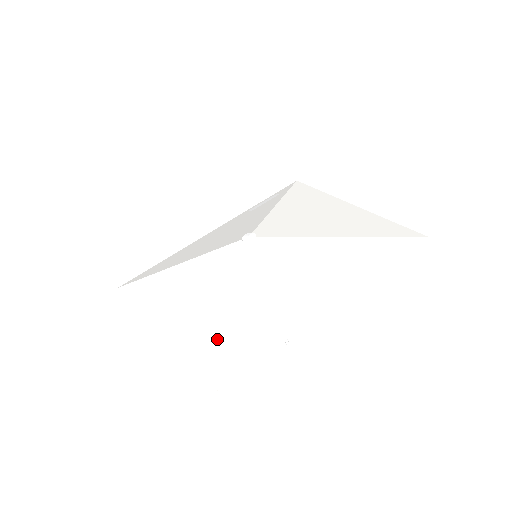
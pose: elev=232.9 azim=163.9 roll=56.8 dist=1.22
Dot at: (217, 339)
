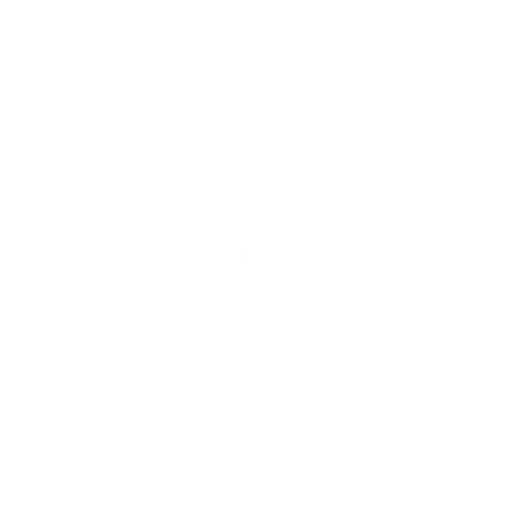
Dot at: (199, 286)
